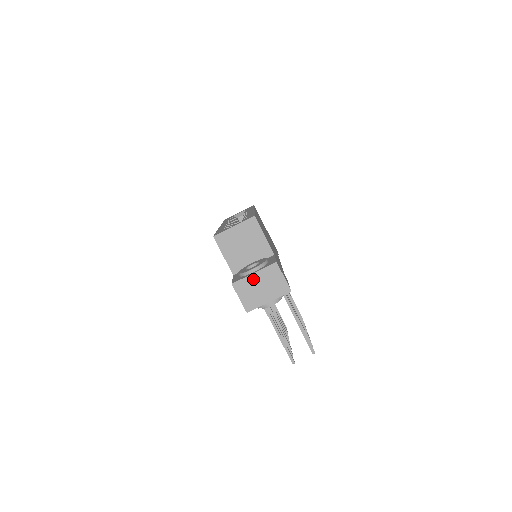
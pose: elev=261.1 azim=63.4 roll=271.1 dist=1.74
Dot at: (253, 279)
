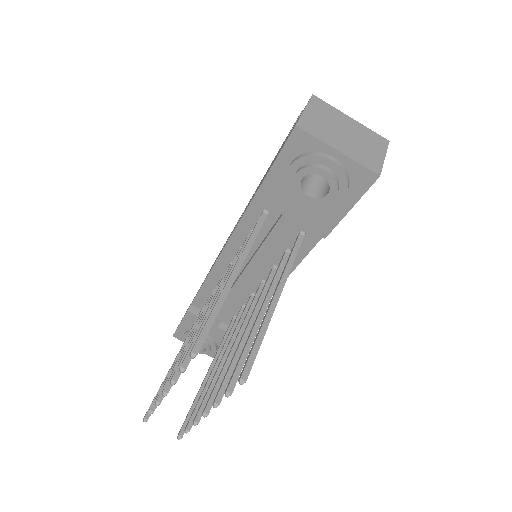
Dot at: (344, 119)
